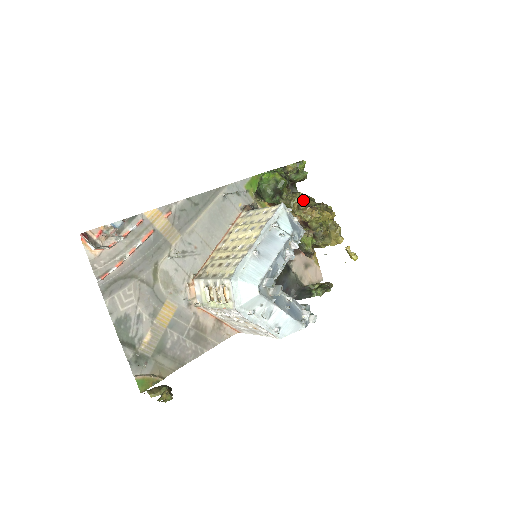
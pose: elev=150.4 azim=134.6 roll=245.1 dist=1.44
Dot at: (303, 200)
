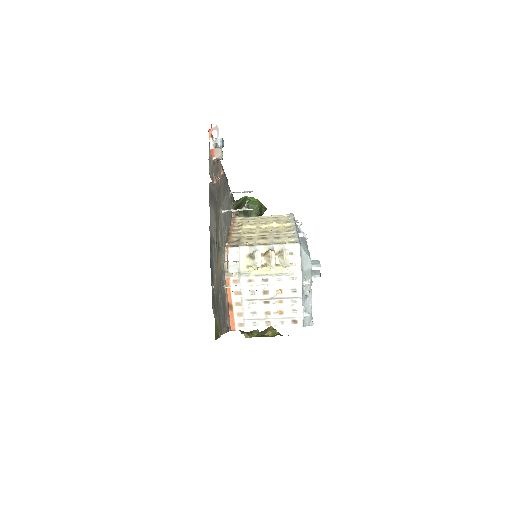
Dot at: occluded
